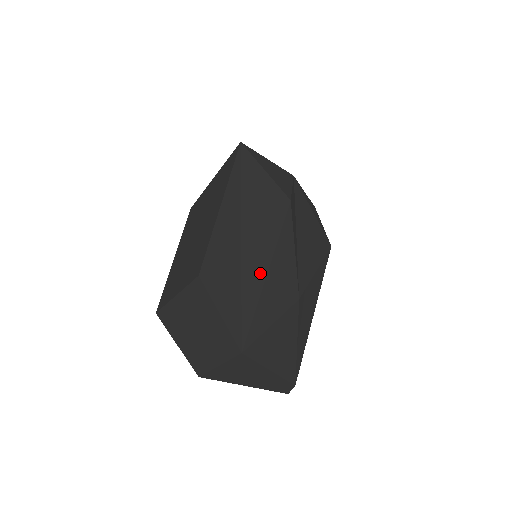
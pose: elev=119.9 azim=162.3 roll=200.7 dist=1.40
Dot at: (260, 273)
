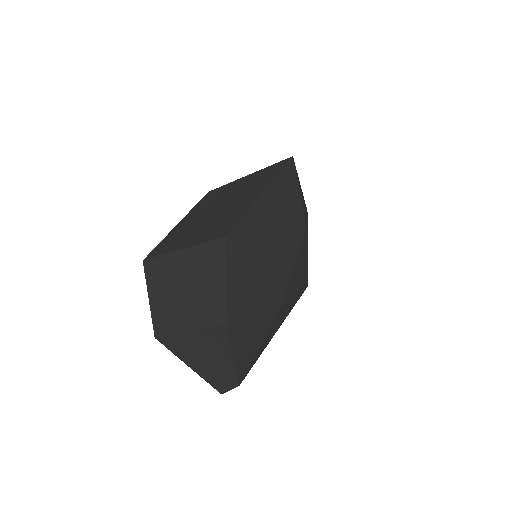
Dot at: (265, 267)
